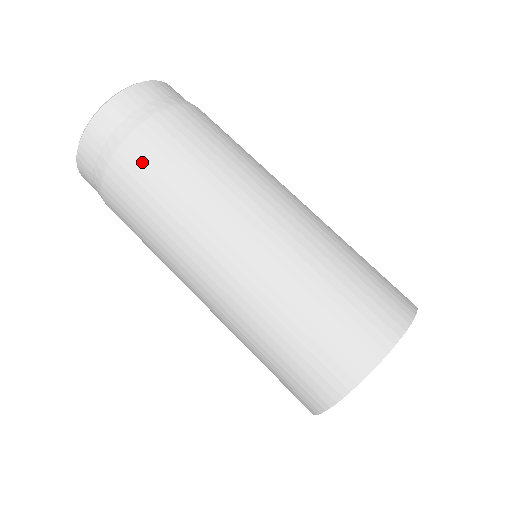
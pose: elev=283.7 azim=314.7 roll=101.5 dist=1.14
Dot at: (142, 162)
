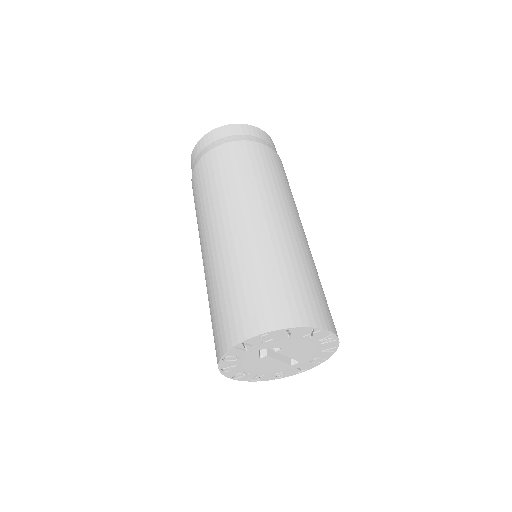
Dot at: (199, 175)
